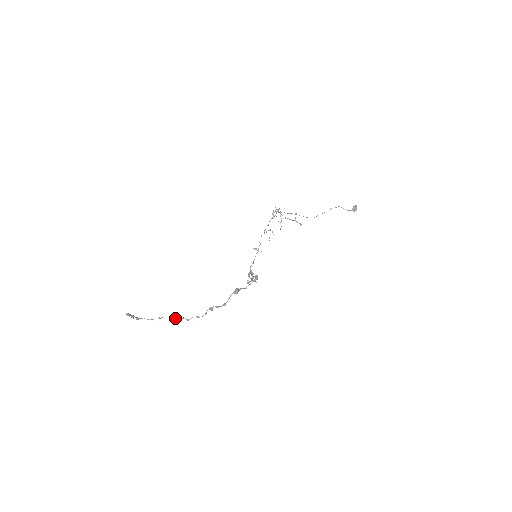
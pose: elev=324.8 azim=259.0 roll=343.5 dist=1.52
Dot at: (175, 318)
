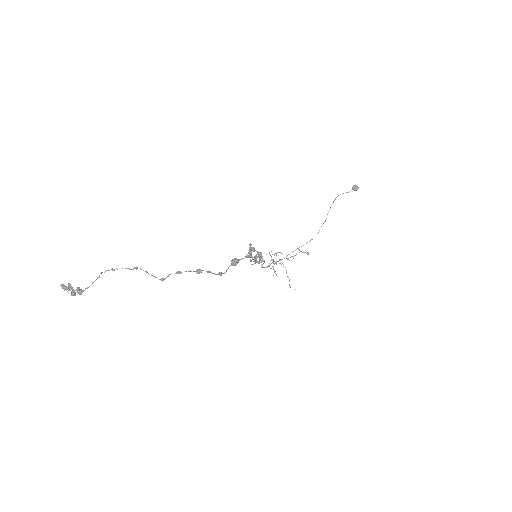
Dot at: occluded
